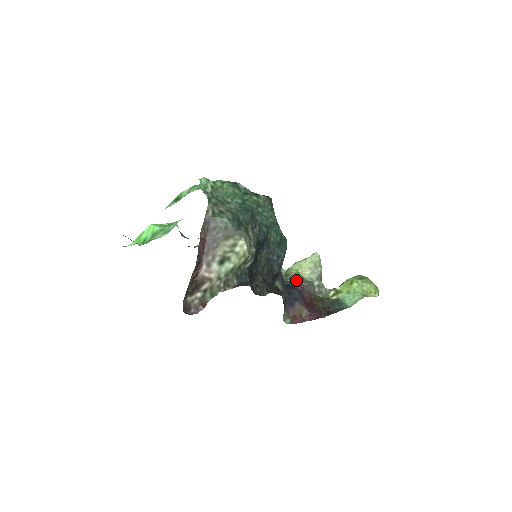
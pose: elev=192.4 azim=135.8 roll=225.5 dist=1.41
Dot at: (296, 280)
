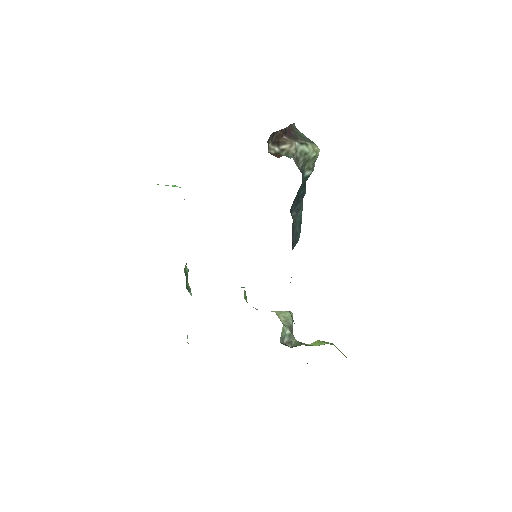
Dot at: occluded
